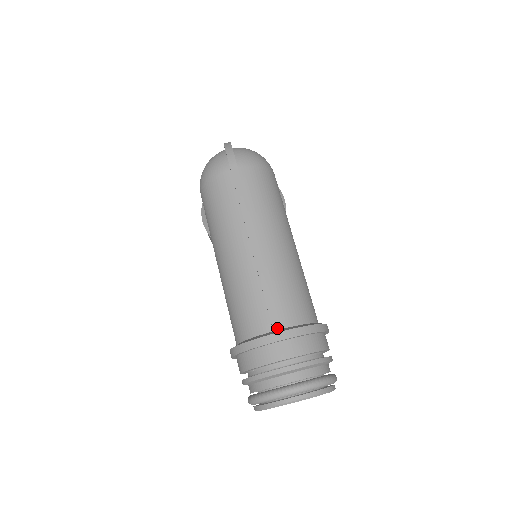
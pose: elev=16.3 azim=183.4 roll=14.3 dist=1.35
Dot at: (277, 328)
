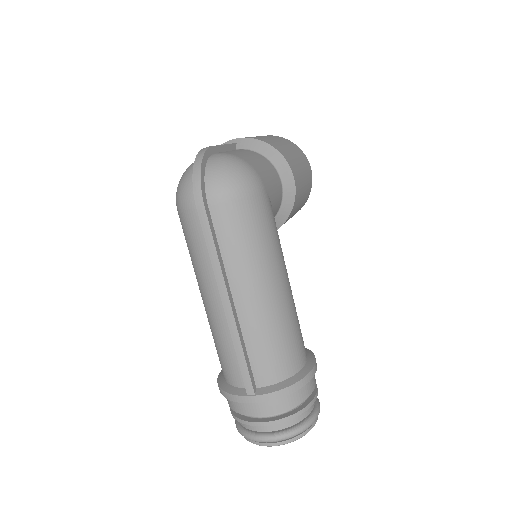
Dot at: (250, 391)
